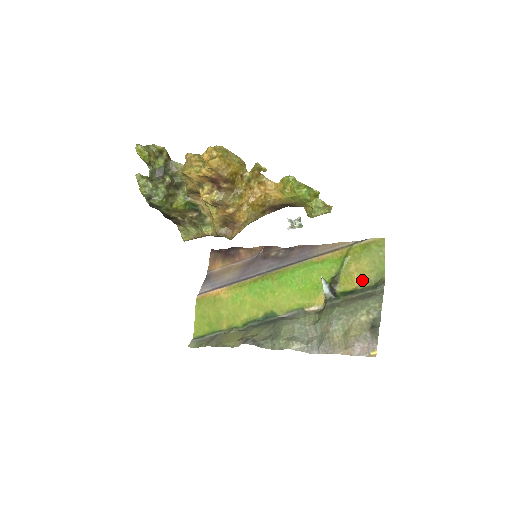
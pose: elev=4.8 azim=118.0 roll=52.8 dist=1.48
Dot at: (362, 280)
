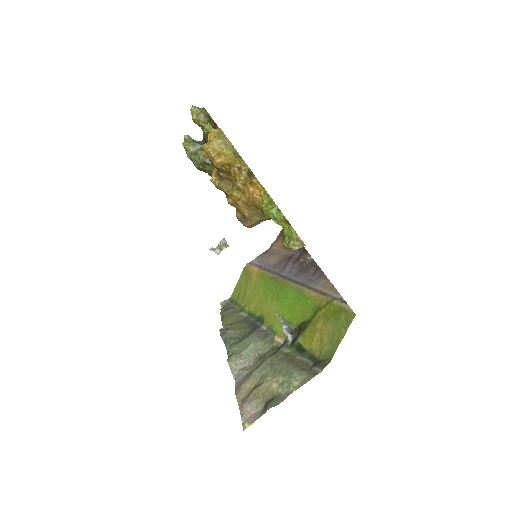
Dot at: (317, 346)
